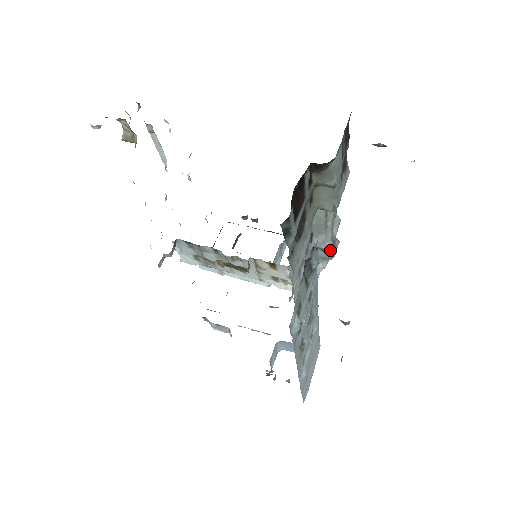
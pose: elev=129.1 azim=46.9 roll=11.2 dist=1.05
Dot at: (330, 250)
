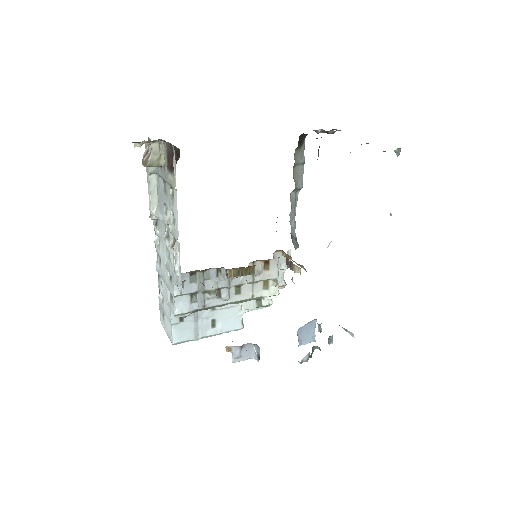
Dot at: (296, 239)
